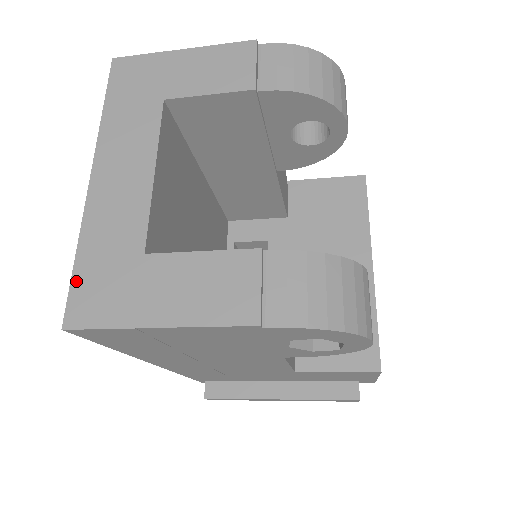
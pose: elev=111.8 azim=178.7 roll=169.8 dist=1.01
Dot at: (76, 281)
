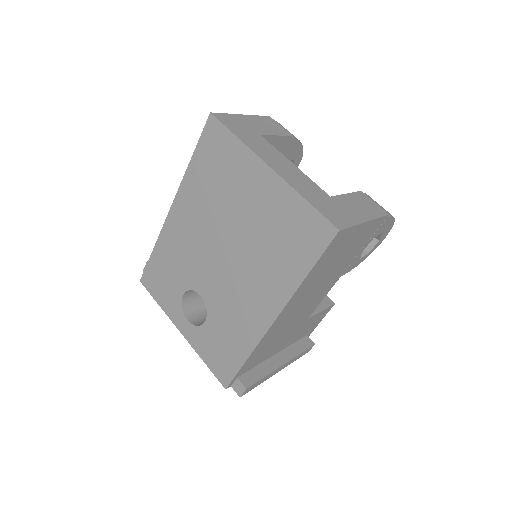
Dot at: (320, 210)
